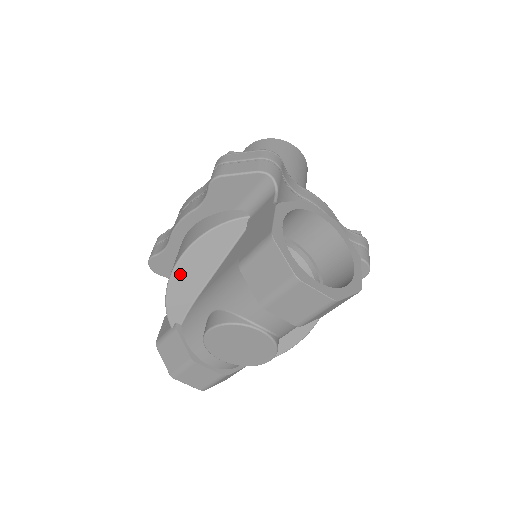
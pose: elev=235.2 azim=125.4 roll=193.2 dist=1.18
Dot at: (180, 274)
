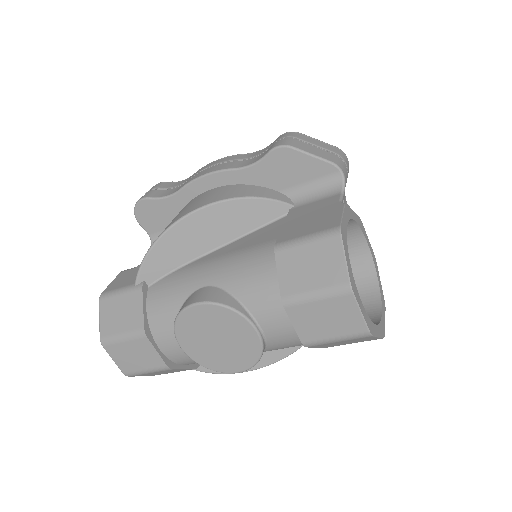
Dot at: (184, 228)
